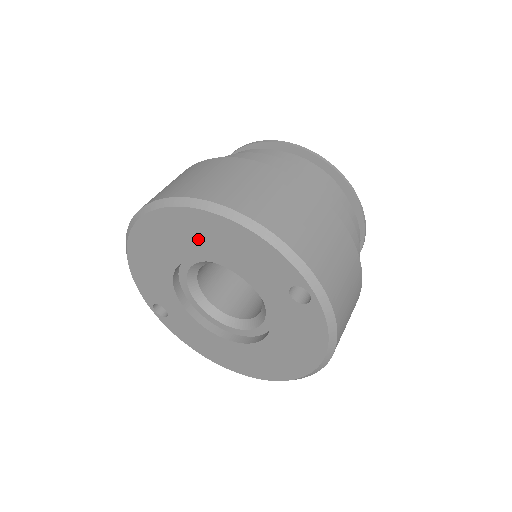
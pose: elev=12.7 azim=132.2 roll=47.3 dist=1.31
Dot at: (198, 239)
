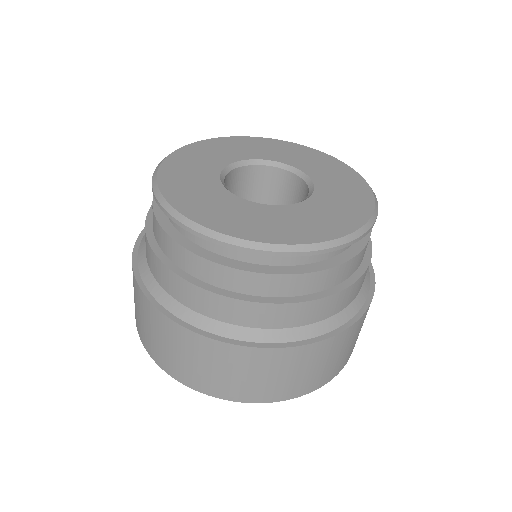
Dot at: occluded
